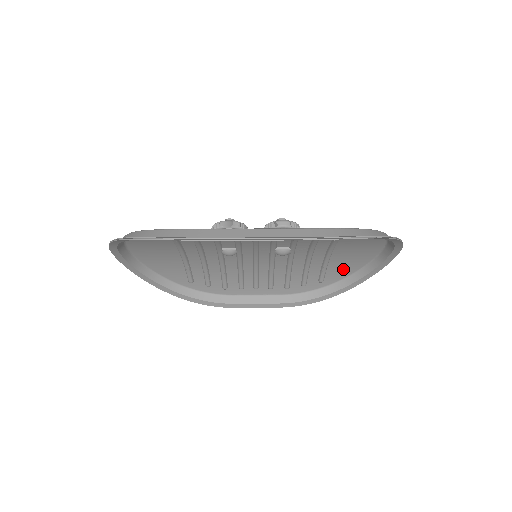
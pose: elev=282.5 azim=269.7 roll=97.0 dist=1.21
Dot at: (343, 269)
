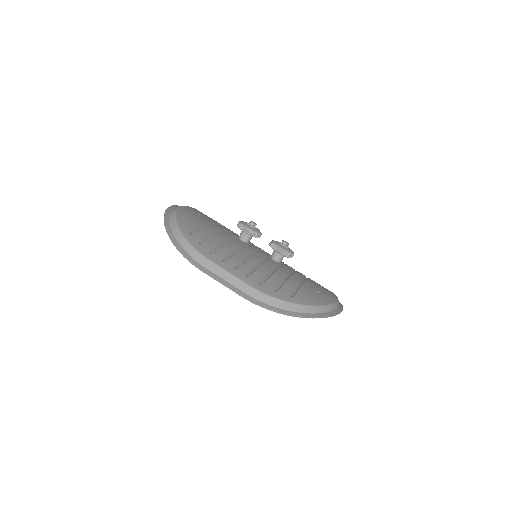
Dot at: occluded
